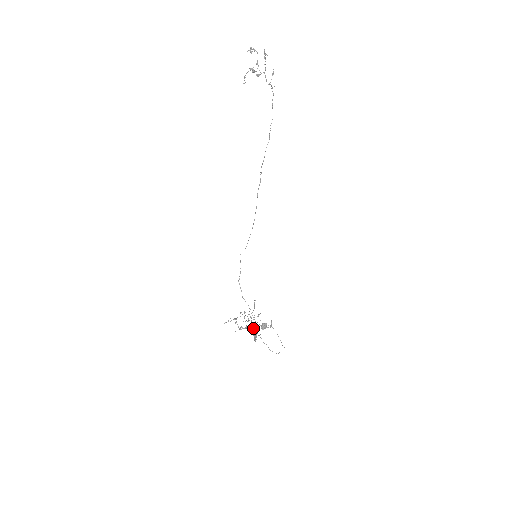
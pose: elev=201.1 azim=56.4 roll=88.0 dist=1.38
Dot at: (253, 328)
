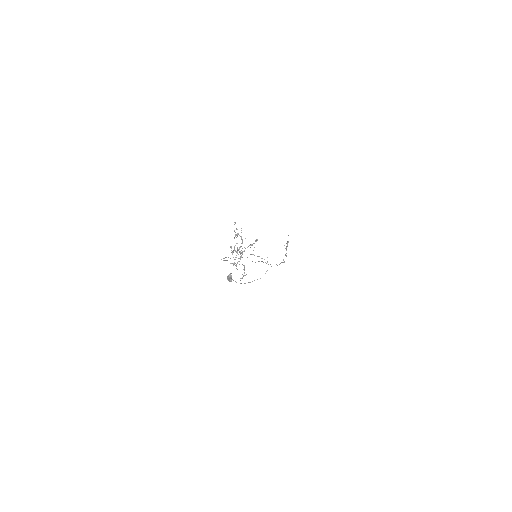
Dot at: occluded
